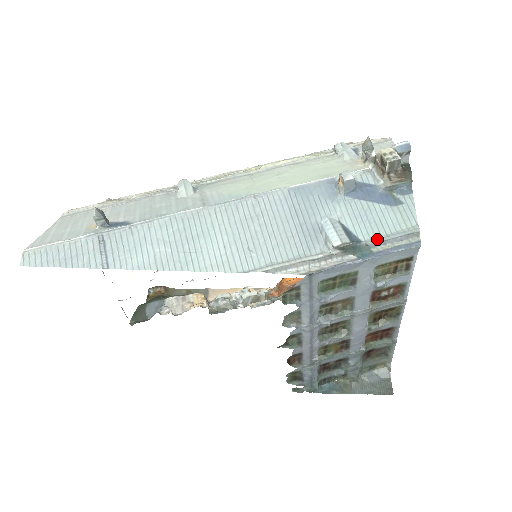
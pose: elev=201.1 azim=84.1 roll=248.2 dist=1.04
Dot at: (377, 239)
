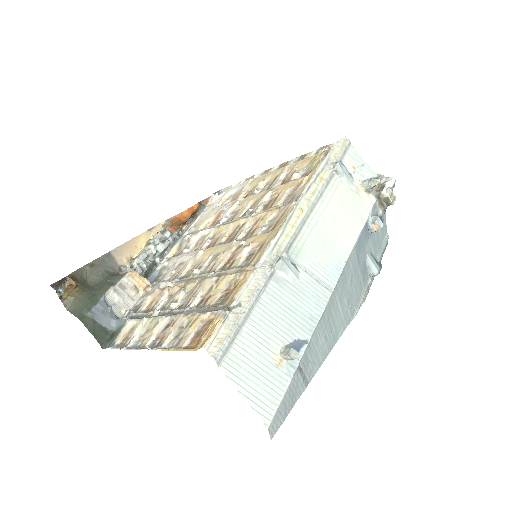
Dot at: (380, 254)
